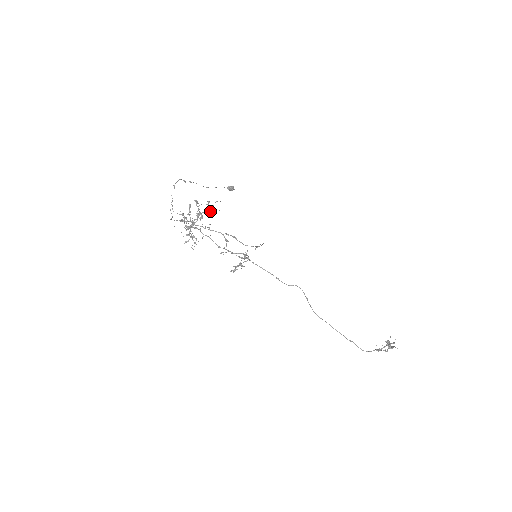
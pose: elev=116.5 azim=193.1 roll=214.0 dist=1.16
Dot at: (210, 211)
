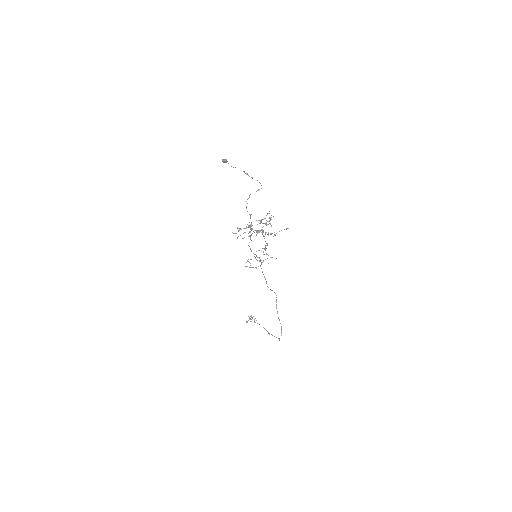
Dot at: occluded
